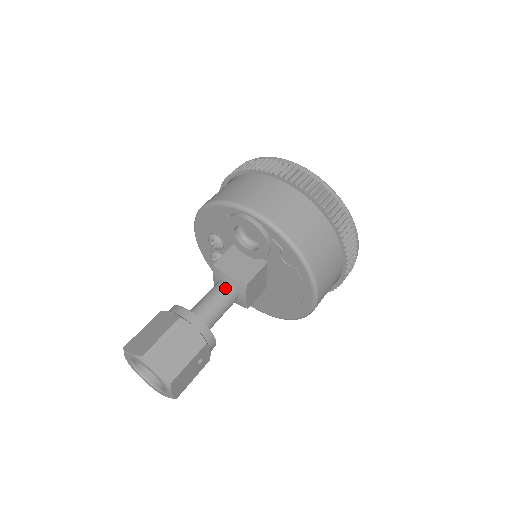
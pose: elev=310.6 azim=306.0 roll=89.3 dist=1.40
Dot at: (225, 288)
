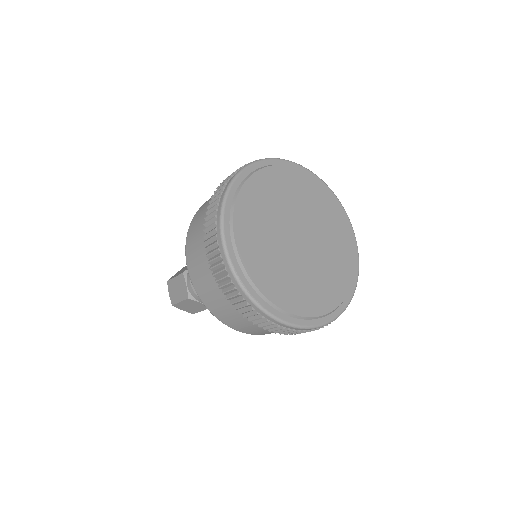
Dot at: occluded
